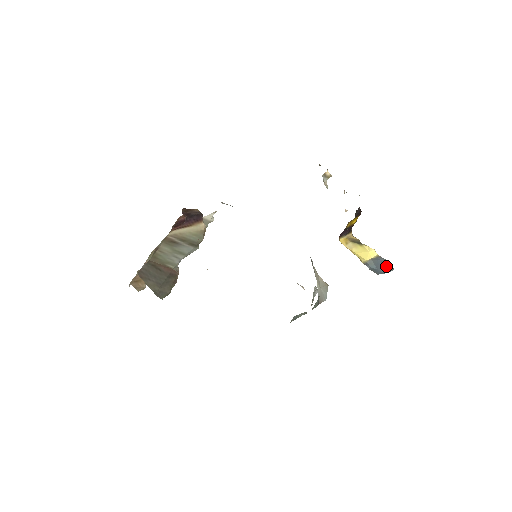
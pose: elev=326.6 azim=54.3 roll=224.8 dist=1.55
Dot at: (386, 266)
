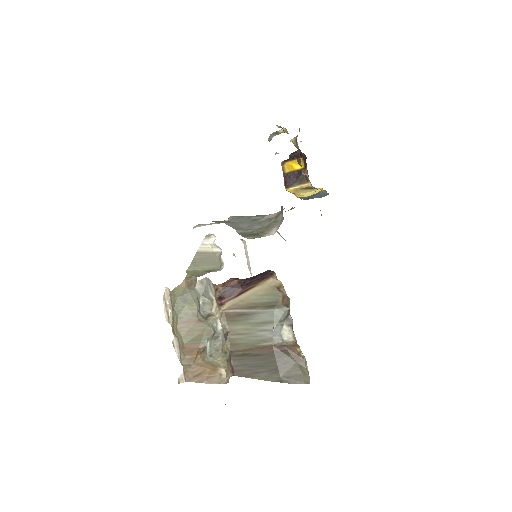
Dot at: (322, 194)
